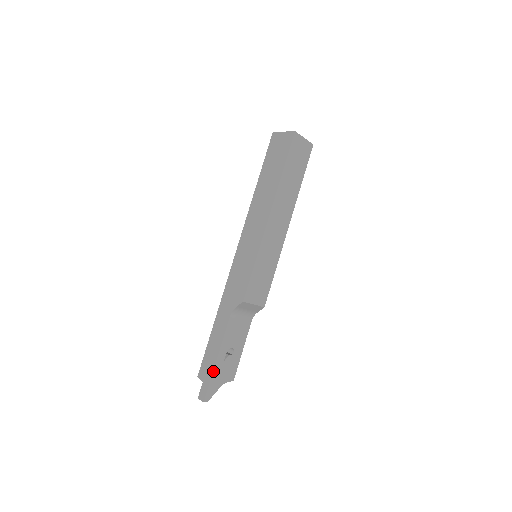
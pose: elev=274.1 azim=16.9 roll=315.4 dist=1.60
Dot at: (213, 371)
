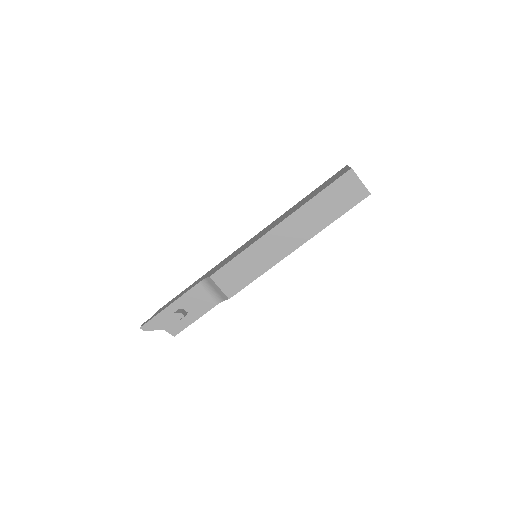
Dot at: (160, 312)
